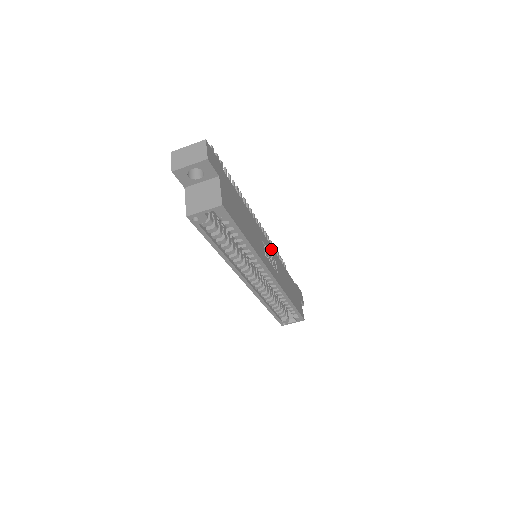
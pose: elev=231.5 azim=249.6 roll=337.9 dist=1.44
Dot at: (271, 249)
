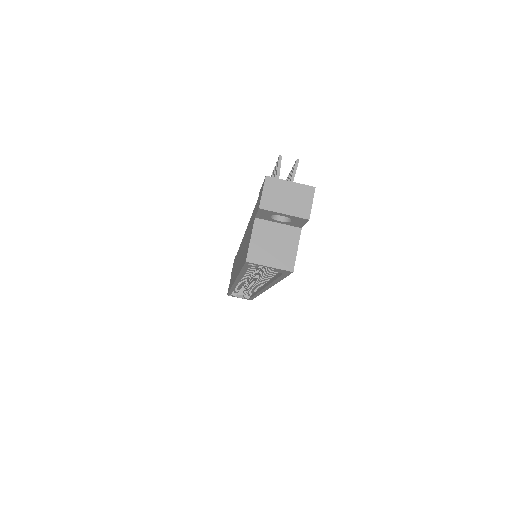
Dot at: occluded
